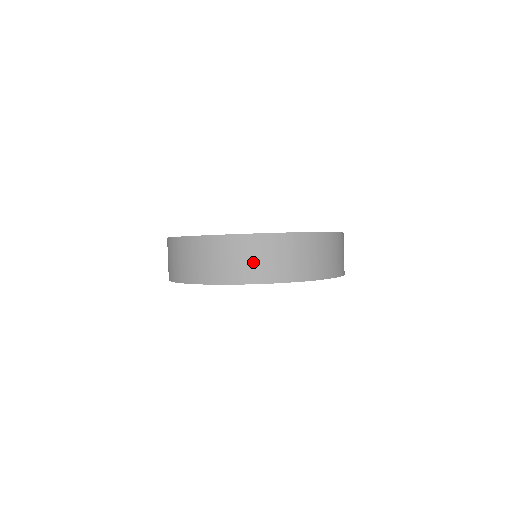
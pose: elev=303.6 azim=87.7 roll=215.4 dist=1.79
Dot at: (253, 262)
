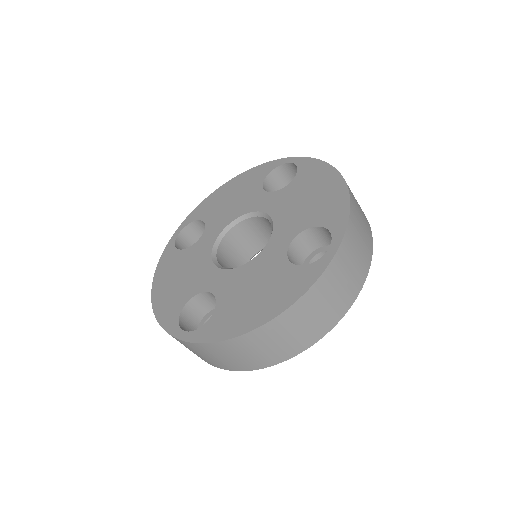
Dot at: (350, 275)
